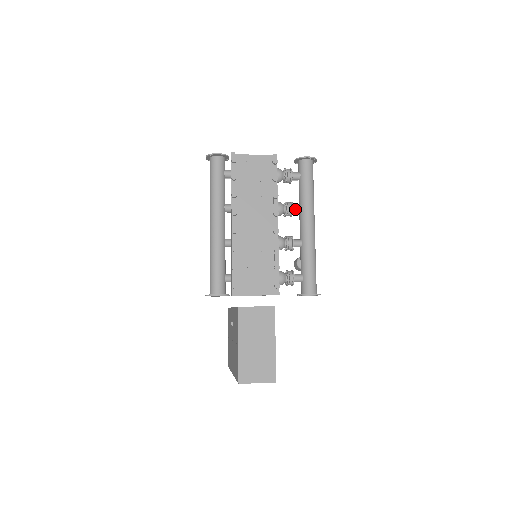
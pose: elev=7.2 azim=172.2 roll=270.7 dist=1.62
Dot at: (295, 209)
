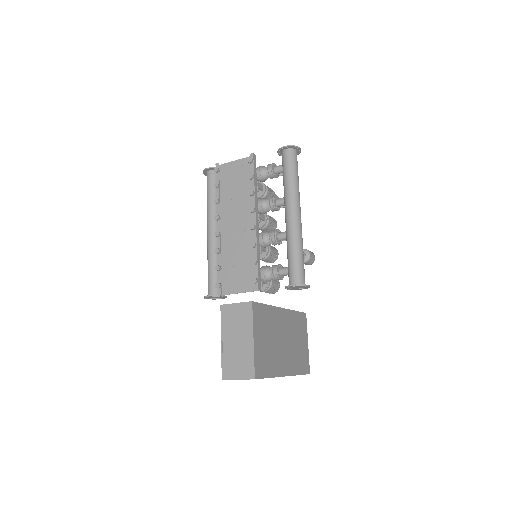
Dot at: (278, 202)
